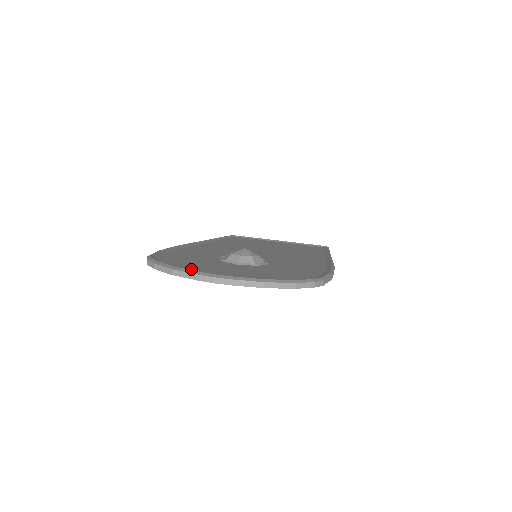
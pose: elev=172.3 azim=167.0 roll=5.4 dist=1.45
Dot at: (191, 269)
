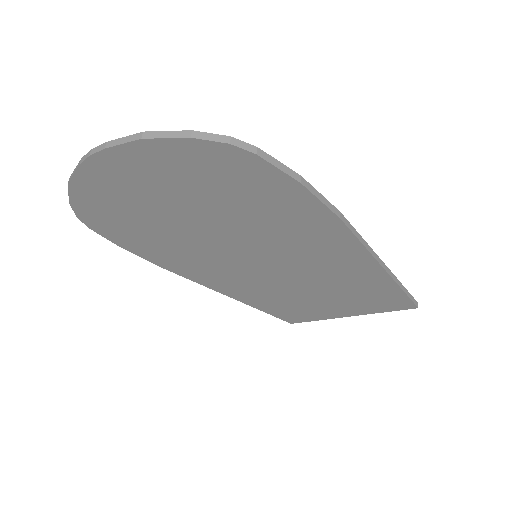
Dot at: occluded
